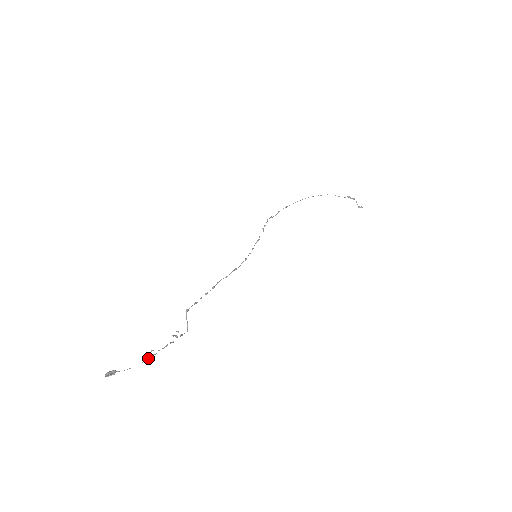
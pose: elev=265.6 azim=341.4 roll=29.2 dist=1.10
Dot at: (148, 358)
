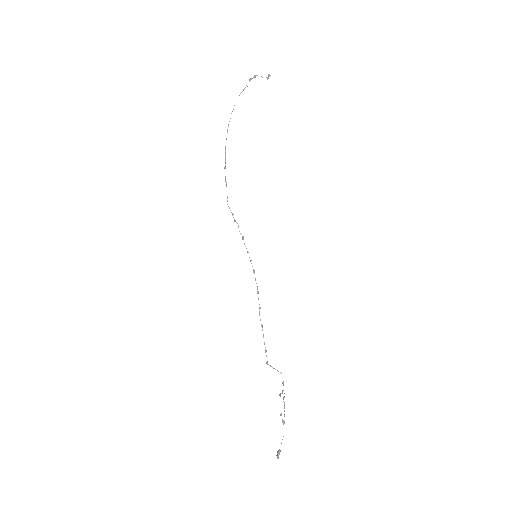
Dot at: (284, 421)
